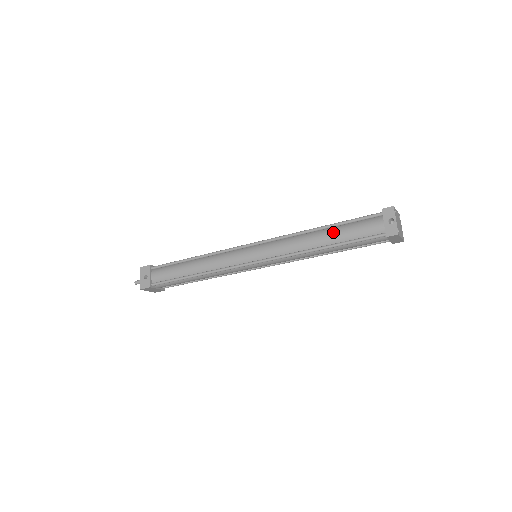
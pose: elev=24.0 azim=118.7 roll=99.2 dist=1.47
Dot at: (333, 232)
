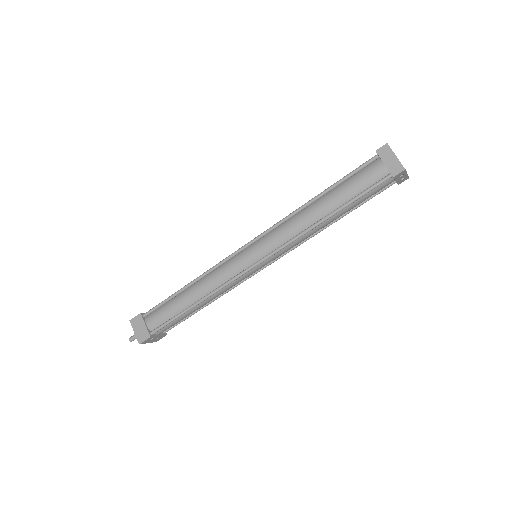
Dot at: occluded
